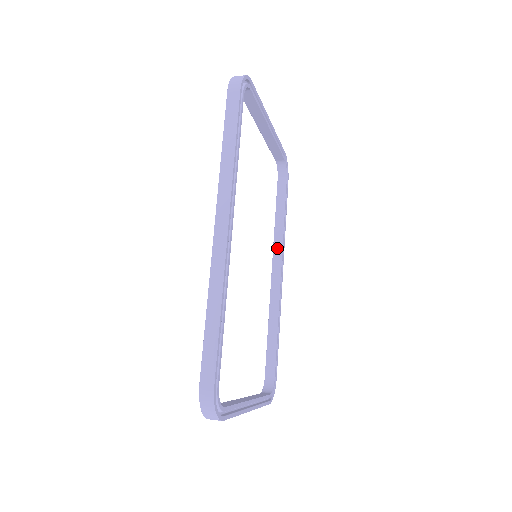
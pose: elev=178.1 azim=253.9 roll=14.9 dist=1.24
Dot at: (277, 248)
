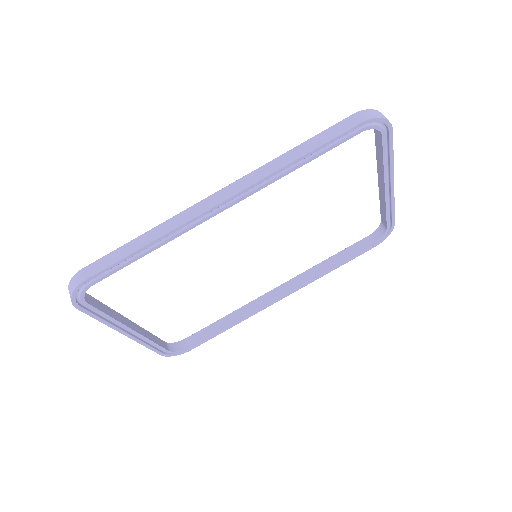
Dot at: (302, 277)
